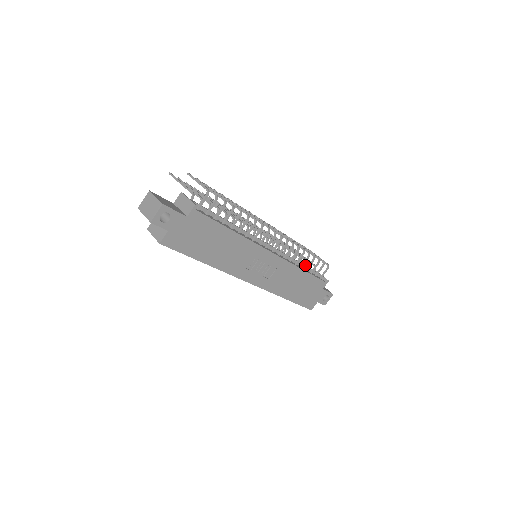
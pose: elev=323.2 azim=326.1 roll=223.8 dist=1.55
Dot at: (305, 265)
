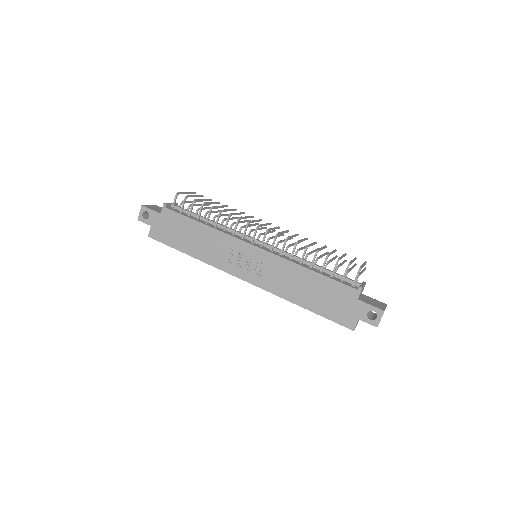
Dot at: (328, 269)
